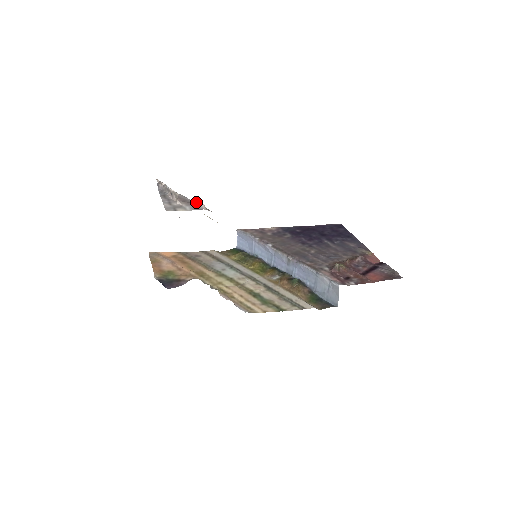
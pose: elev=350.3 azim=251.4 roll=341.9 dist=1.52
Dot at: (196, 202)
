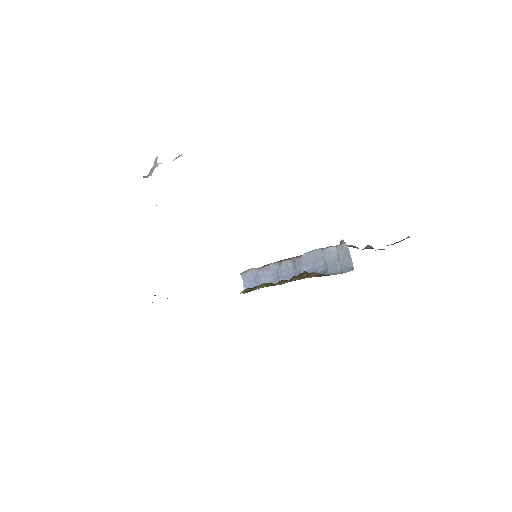
Dot at: occluded
